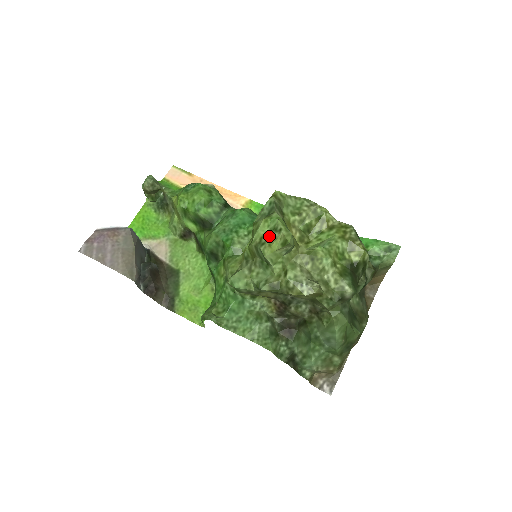
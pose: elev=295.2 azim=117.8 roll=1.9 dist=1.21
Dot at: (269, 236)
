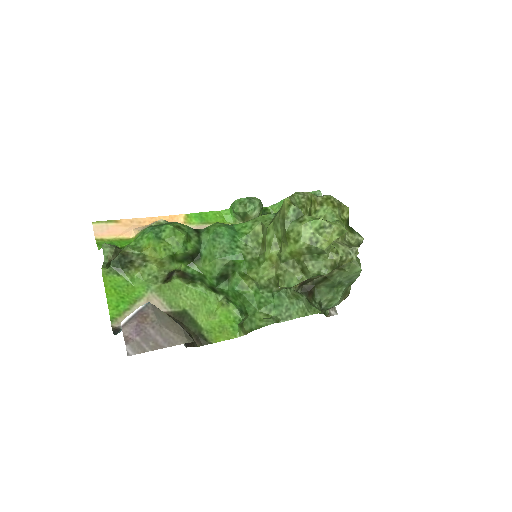
Dot at: (319, 234)
